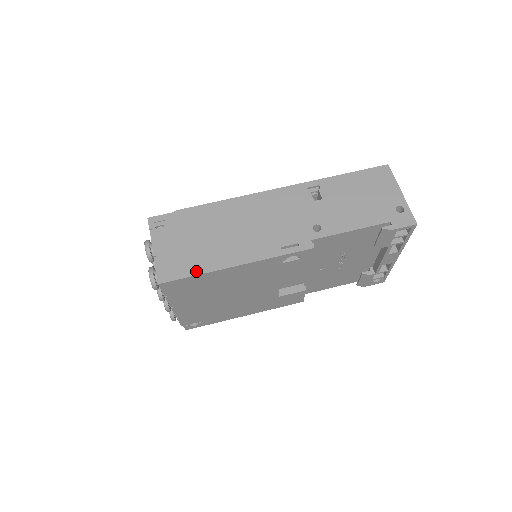
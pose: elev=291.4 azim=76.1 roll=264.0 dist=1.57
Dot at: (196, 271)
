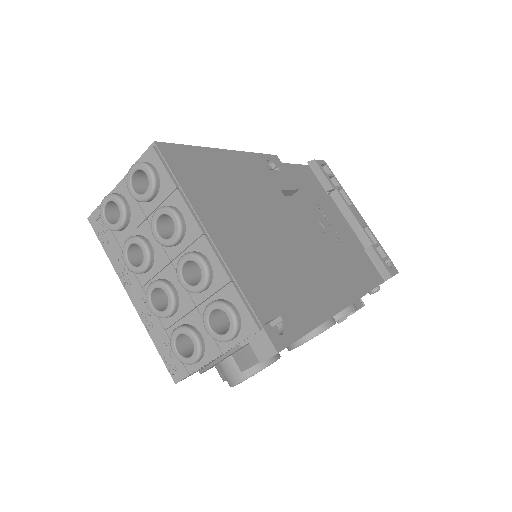
Dot at: occluded
